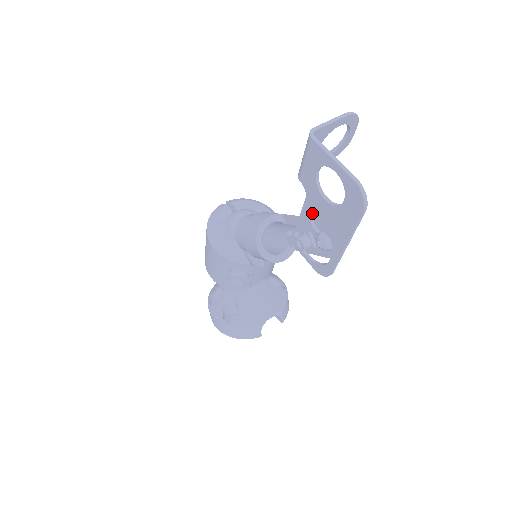
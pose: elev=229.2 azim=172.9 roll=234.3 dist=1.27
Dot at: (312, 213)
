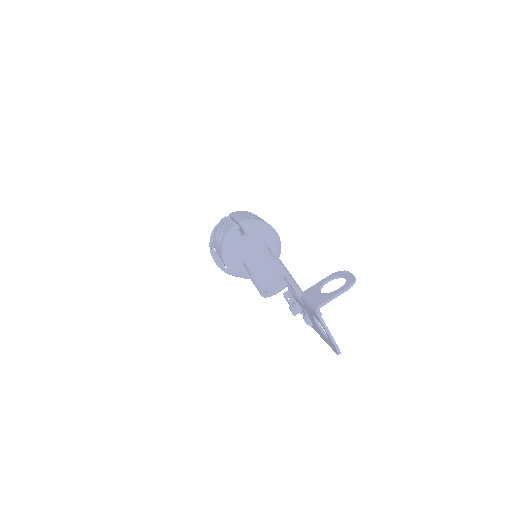
Dot at: (305, 310)
